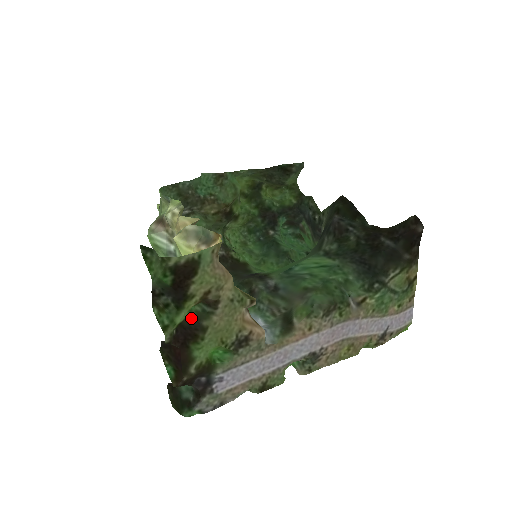
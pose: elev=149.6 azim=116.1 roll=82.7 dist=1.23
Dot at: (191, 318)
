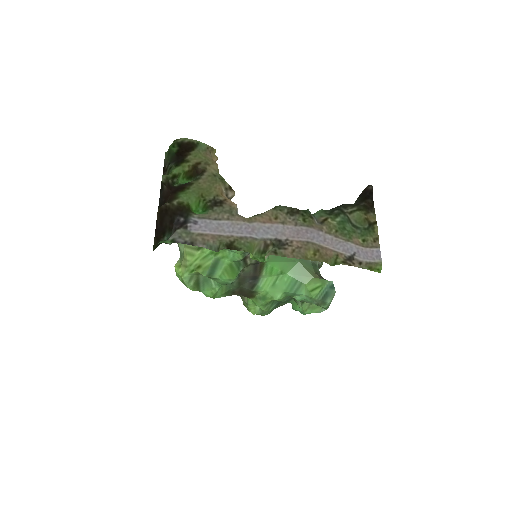
Dot at: (184, 184)
